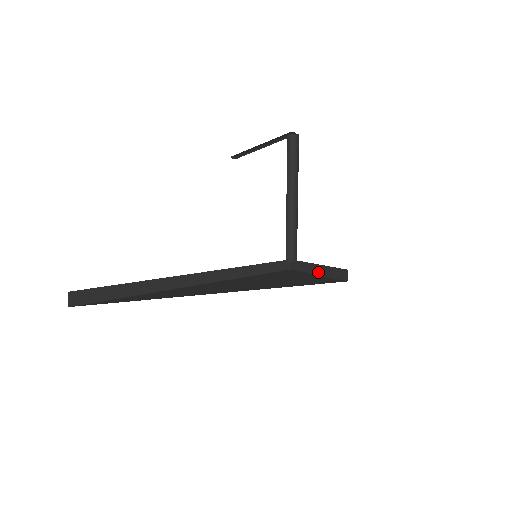
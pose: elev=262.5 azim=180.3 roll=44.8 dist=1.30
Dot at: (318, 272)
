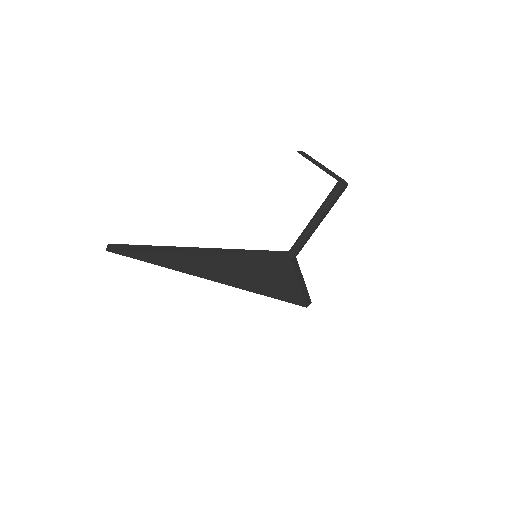
Dot at: (300, 280)
